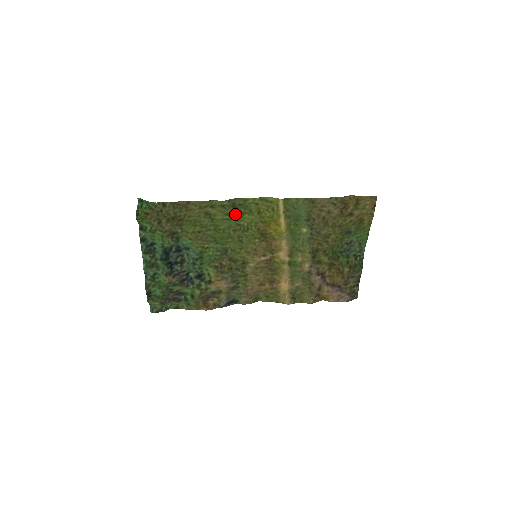
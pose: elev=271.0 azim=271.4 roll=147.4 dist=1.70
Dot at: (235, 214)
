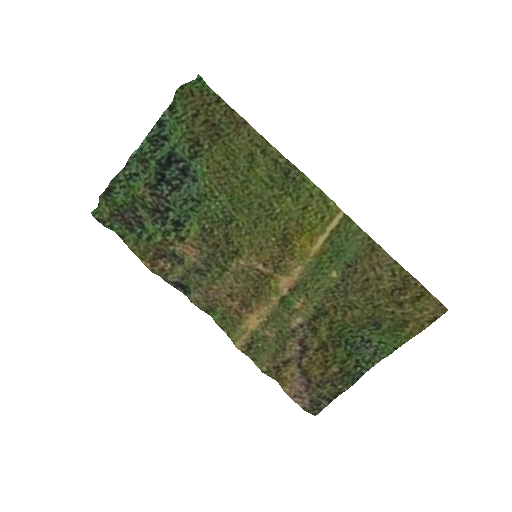
Dot at: (279, 185)
